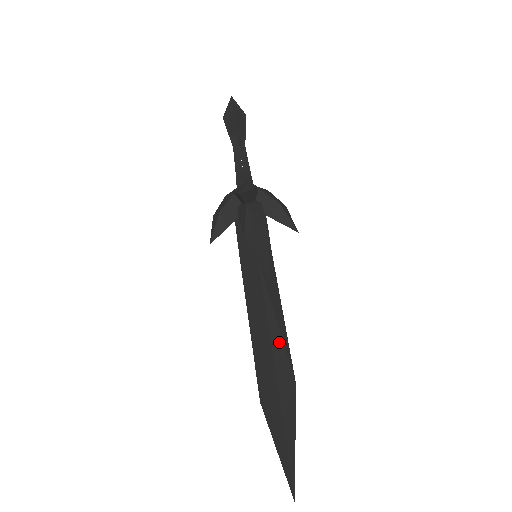
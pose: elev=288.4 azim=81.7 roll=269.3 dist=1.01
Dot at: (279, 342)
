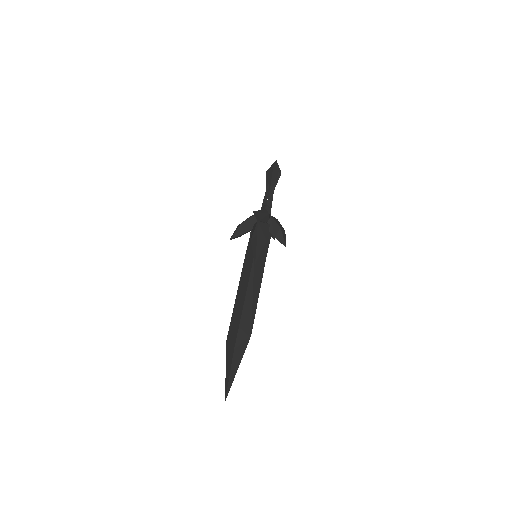
Dot at: (249, 306)
